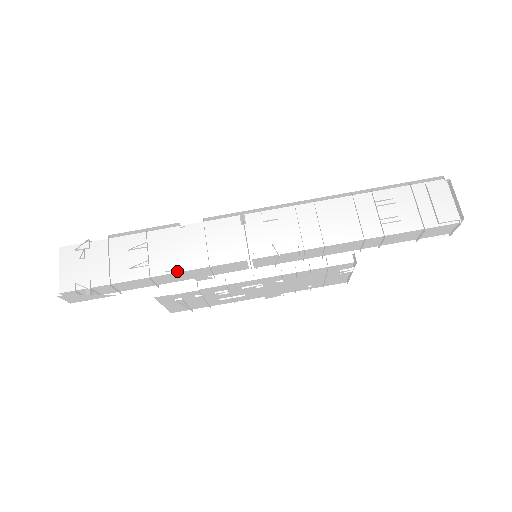
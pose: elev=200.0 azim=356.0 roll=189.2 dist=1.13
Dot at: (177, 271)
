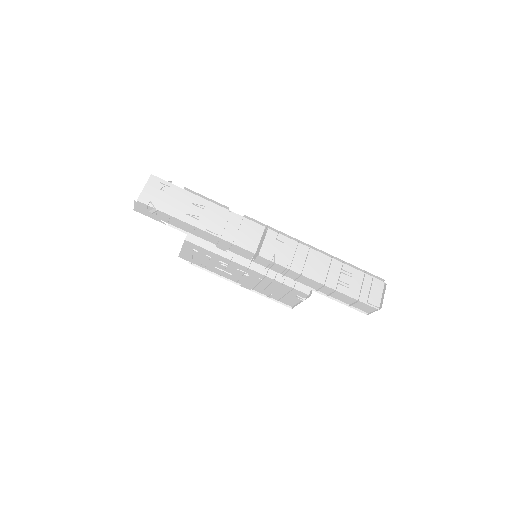
Dot at: (213, 234)
